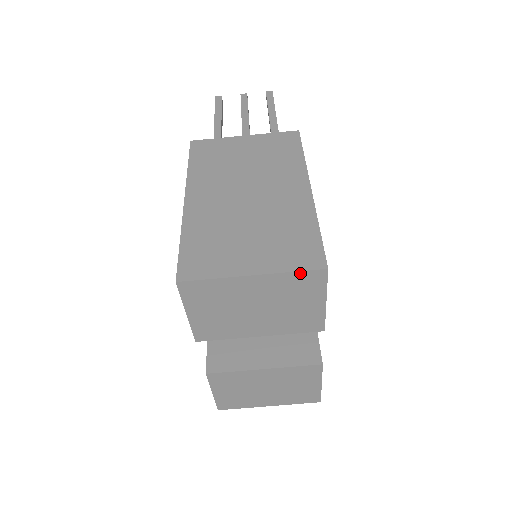
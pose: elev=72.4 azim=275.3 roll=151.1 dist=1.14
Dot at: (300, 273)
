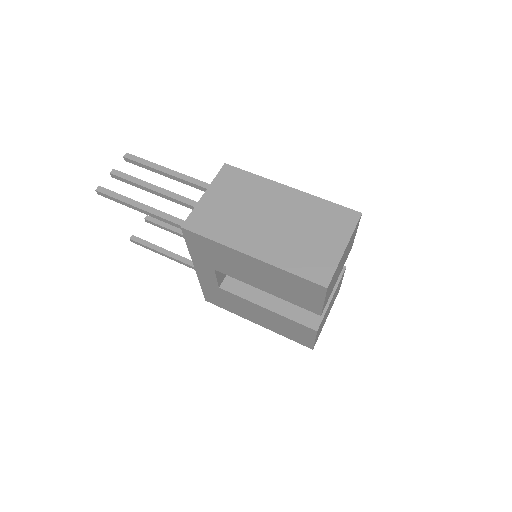
Dot at: occluded
